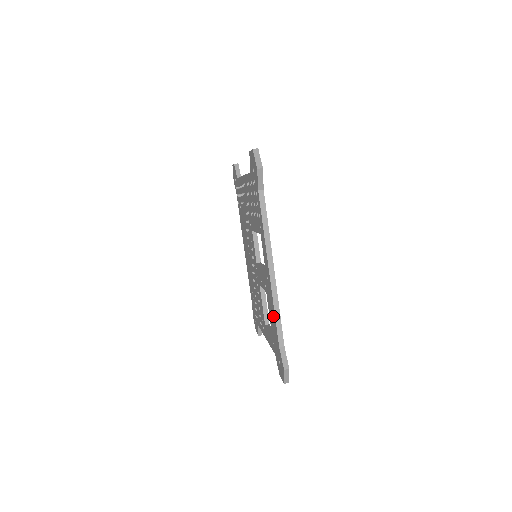
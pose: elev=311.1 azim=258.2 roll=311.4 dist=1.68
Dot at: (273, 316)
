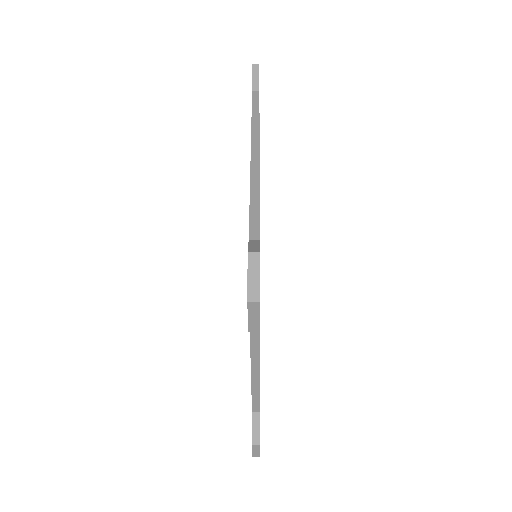
Dot at: occluded
